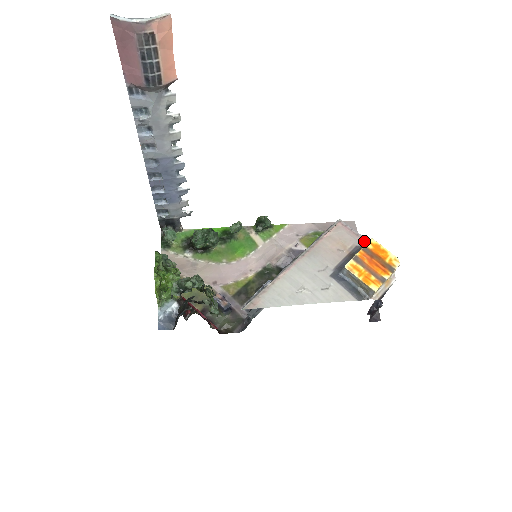
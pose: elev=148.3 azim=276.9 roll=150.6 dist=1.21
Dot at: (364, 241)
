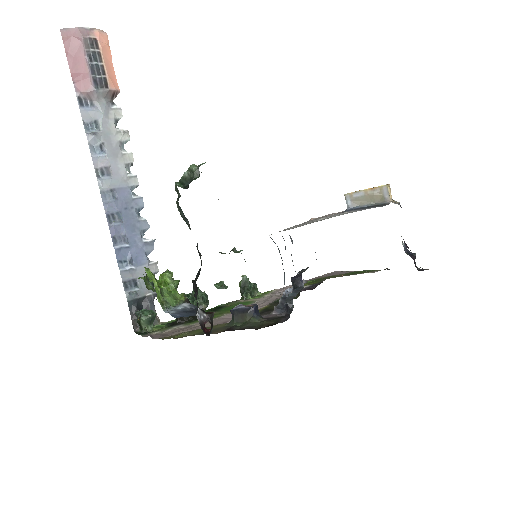
Dot at: occluded
